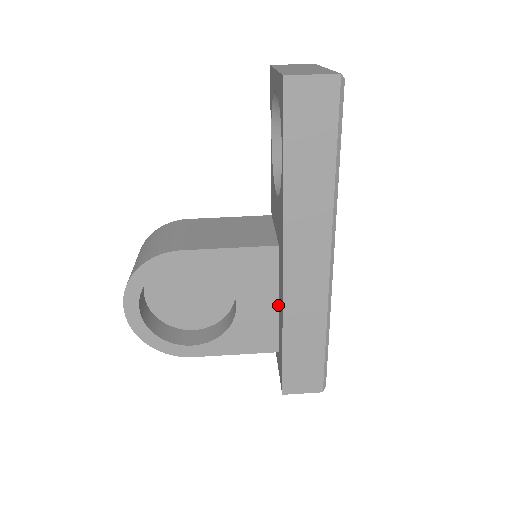
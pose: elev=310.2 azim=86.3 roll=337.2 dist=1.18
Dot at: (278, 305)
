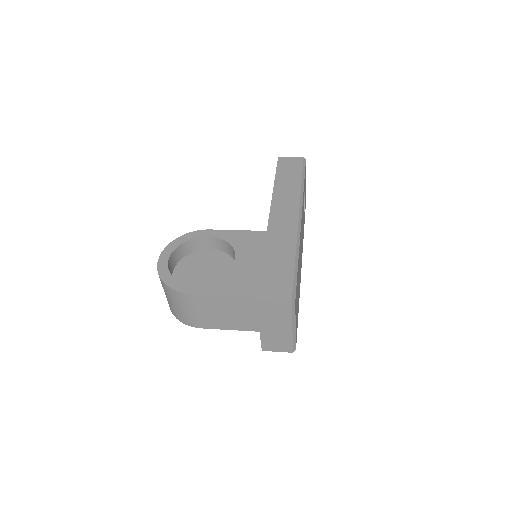
Dot at: occluded
